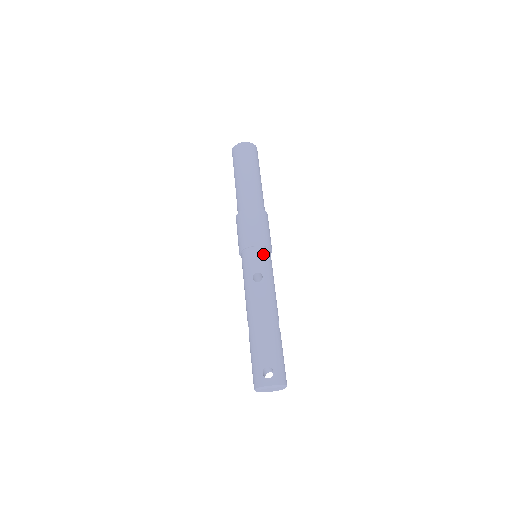
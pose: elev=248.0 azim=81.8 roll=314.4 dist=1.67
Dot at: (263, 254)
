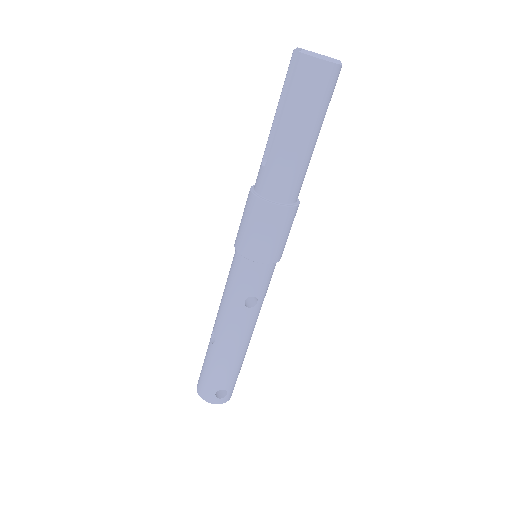
Dot at: (270, 272)
